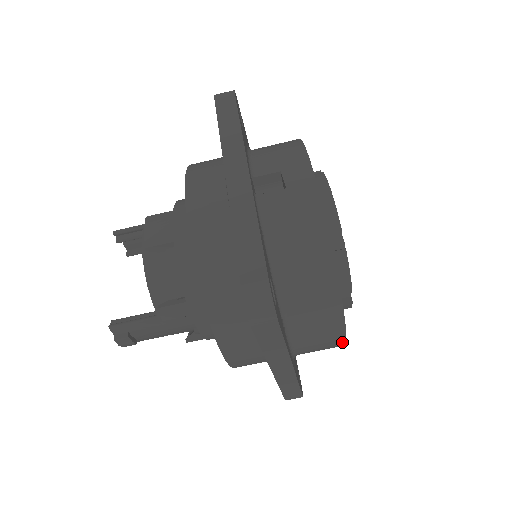
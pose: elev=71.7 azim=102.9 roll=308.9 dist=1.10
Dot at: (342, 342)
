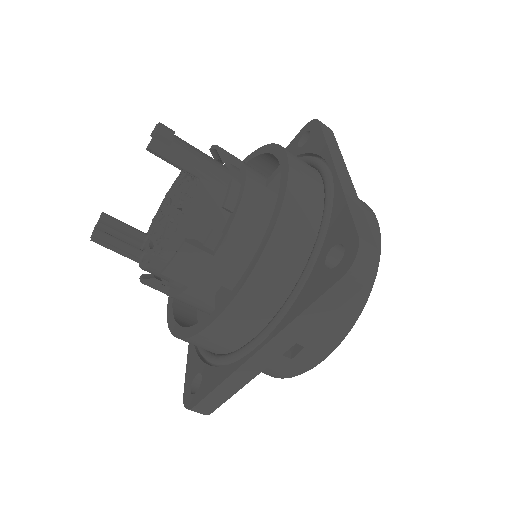
Dot at: occluded
